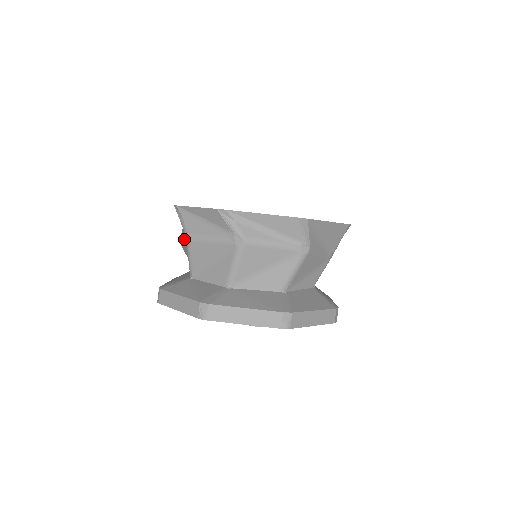
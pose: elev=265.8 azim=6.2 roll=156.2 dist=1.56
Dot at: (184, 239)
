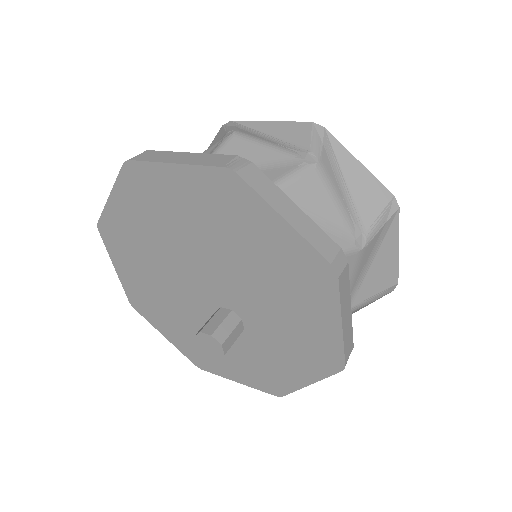
Dot at: occluded
